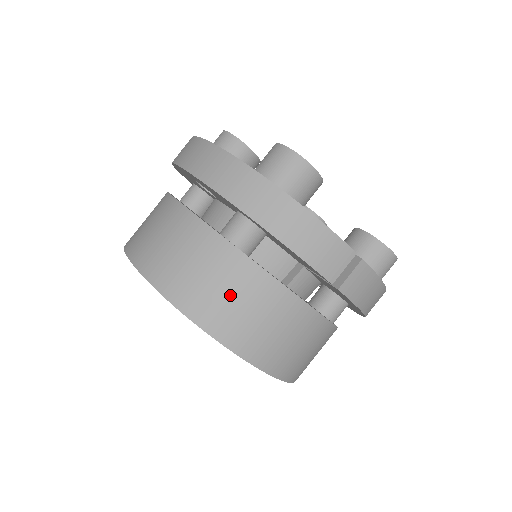
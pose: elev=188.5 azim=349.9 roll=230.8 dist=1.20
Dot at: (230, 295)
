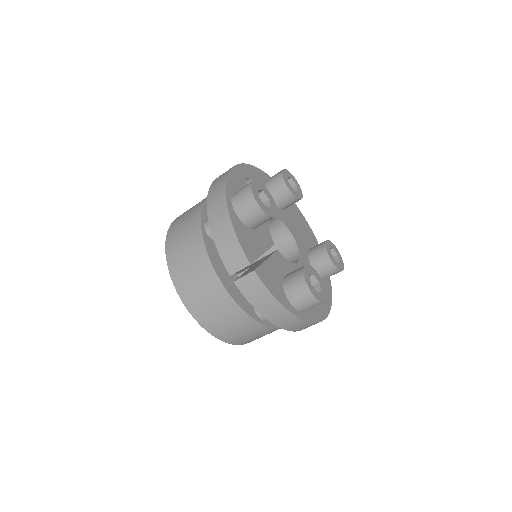
Dot at: (186, 253)
